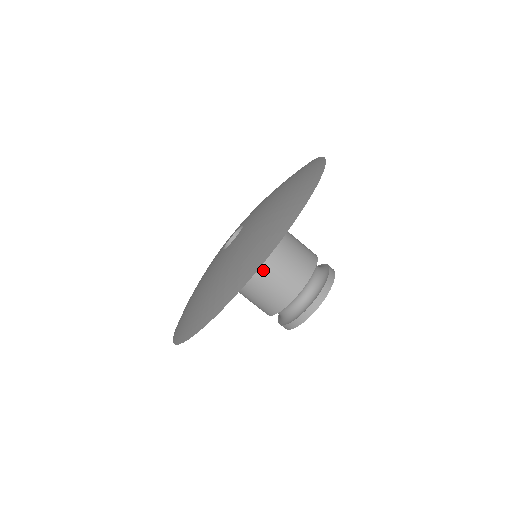
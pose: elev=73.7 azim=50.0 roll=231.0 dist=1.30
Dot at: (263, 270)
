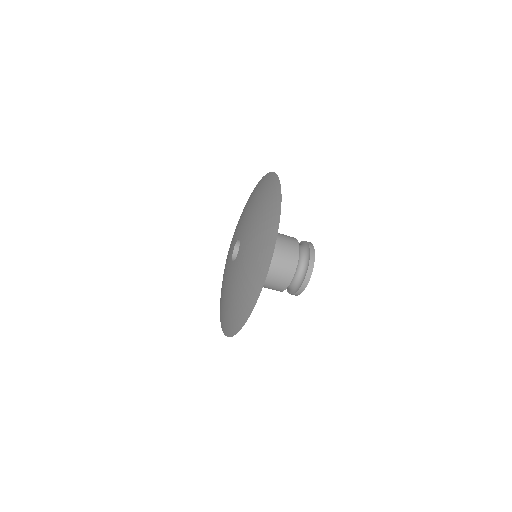
Dot at: occluded
